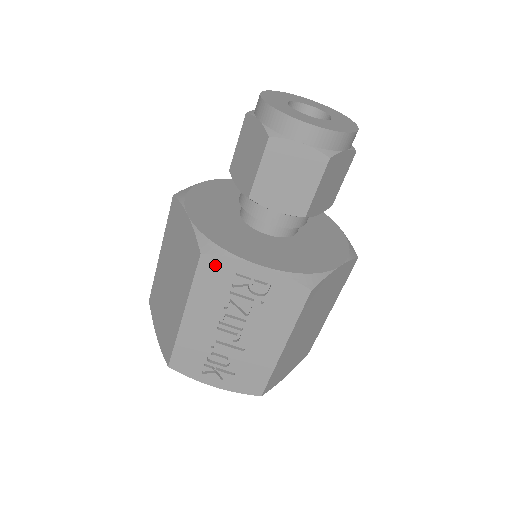
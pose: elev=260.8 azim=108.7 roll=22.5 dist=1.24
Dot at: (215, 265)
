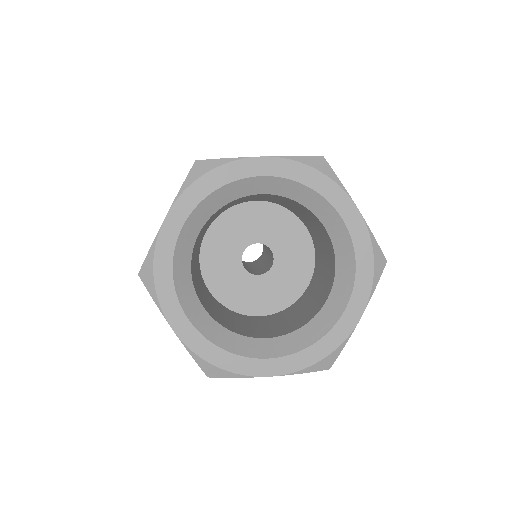
Dot at: occluded
